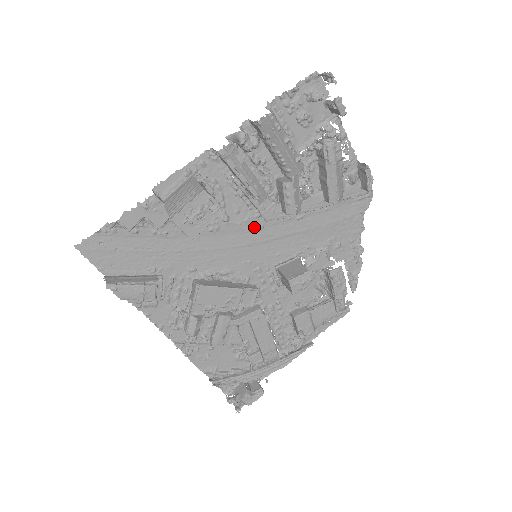
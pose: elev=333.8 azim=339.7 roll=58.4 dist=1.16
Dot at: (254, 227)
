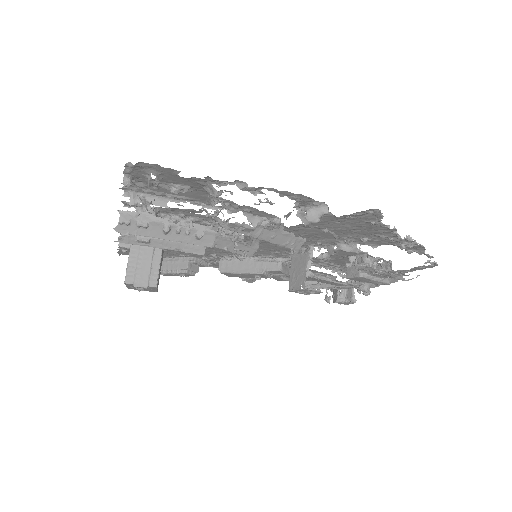
Dot at: occluded
